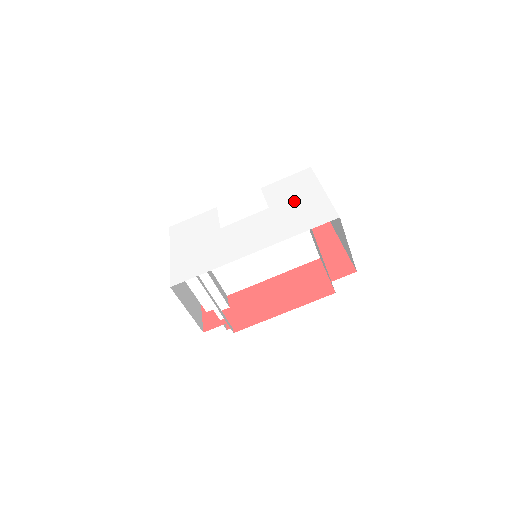
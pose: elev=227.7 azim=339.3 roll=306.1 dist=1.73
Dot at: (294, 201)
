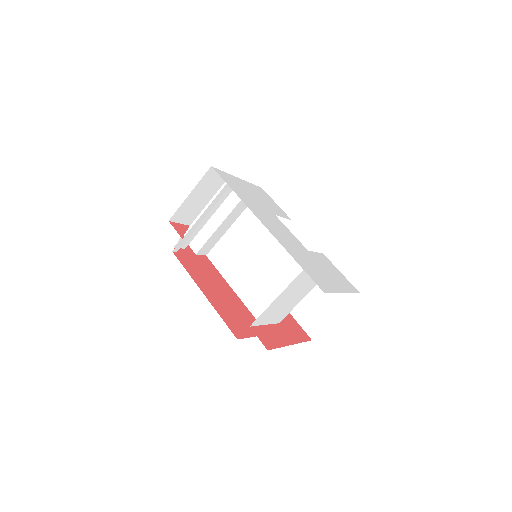
Dot at: (323, 269)
